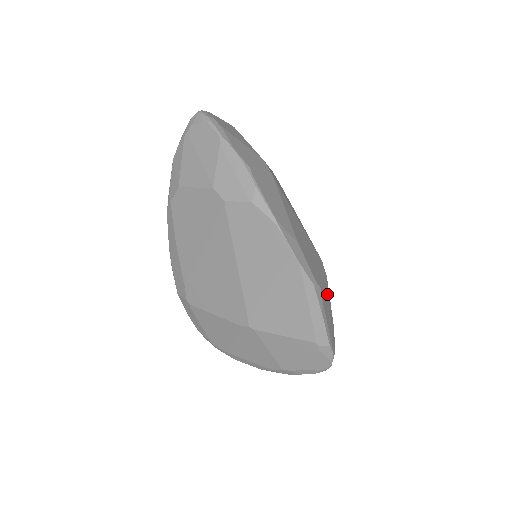
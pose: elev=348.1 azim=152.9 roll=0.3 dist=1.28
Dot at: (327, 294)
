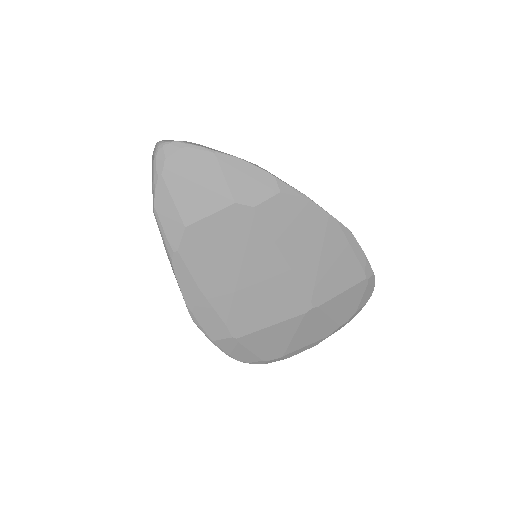
Dot at: occluded
